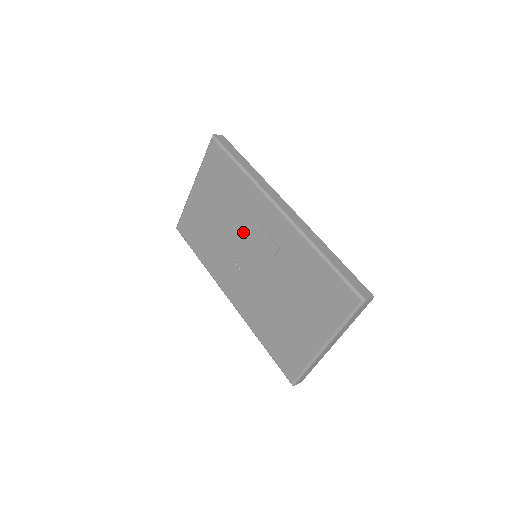
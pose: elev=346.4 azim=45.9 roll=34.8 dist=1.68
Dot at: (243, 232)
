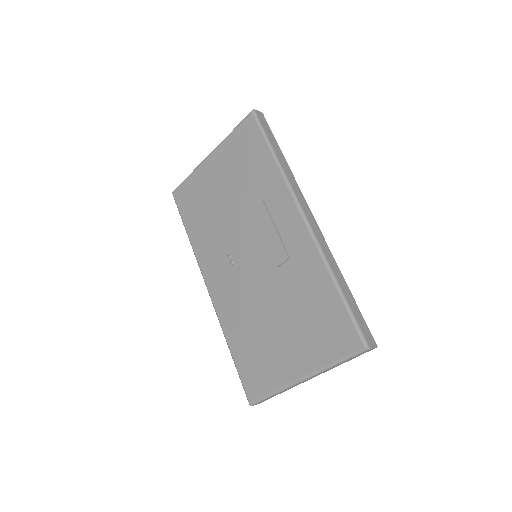
Dot at: (251, 226)
